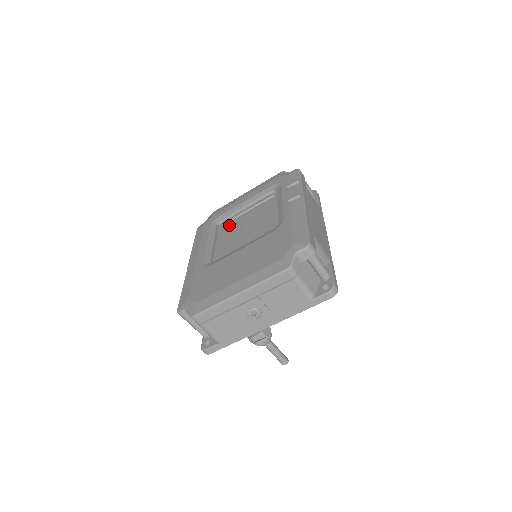
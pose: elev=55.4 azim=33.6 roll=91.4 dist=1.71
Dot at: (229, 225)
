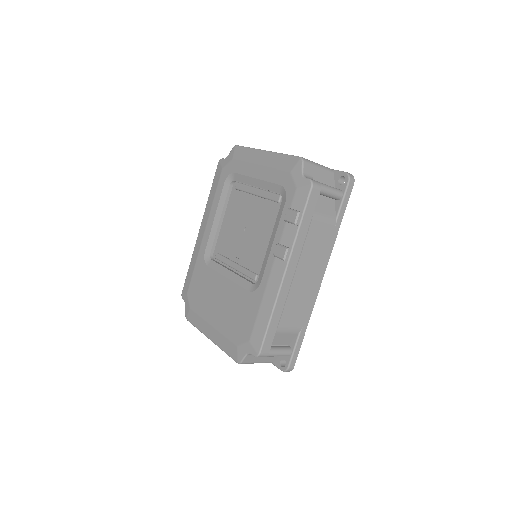
Dot at: (238, 199)
